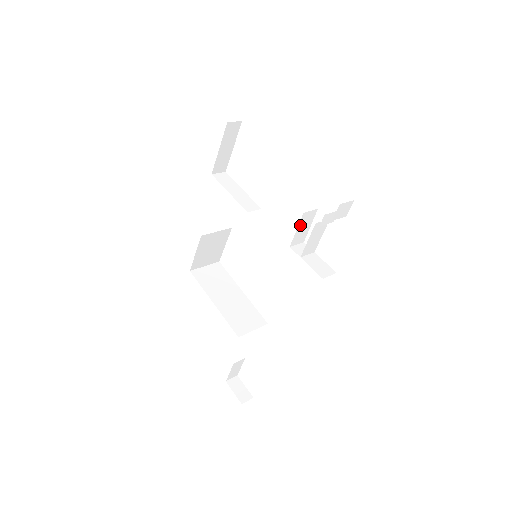
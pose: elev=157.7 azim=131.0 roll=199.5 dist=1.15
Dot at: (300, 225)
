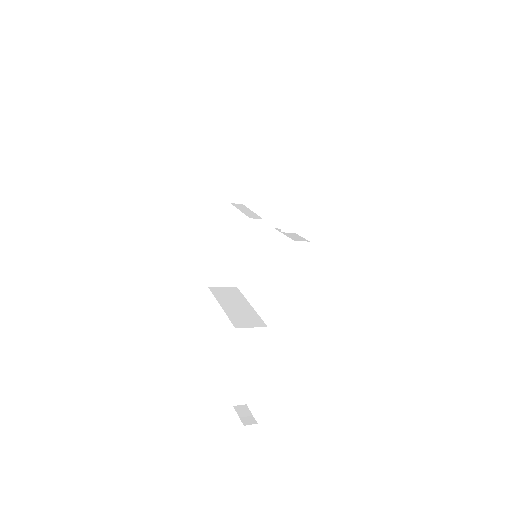
Dot at: (281, 206)
